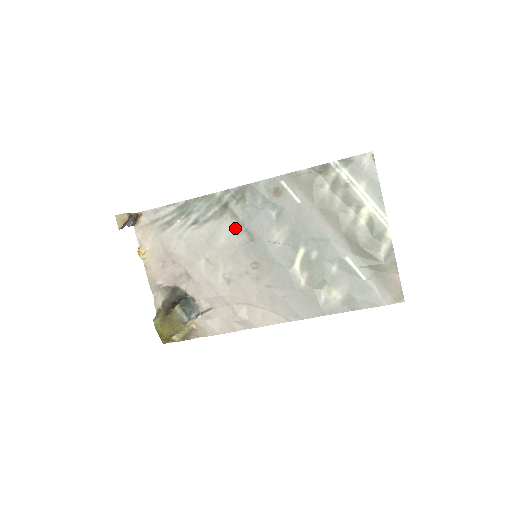
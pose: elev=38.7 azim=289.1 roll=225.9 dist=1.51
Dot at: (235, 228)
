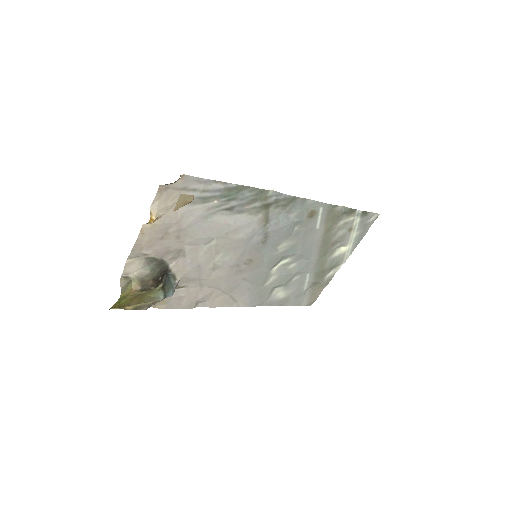
Dot at: (259, 229)
